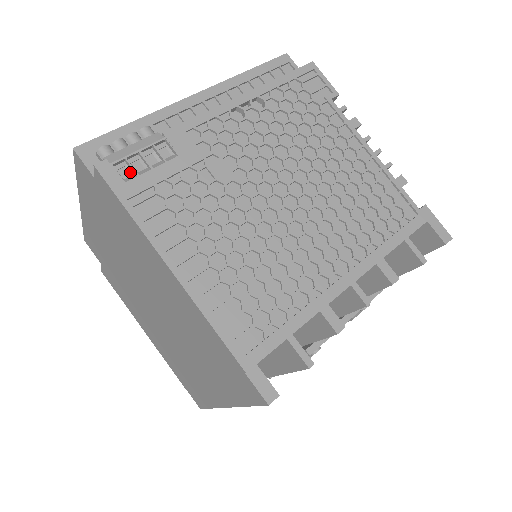
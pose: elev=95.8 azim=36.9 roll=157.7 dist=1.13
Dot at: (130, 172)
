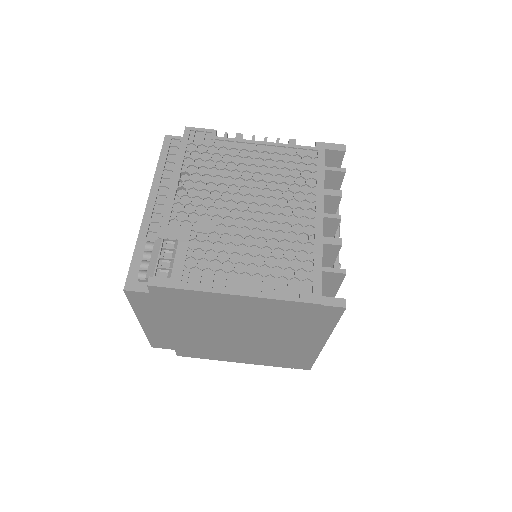
Dot at: (165, 272)
